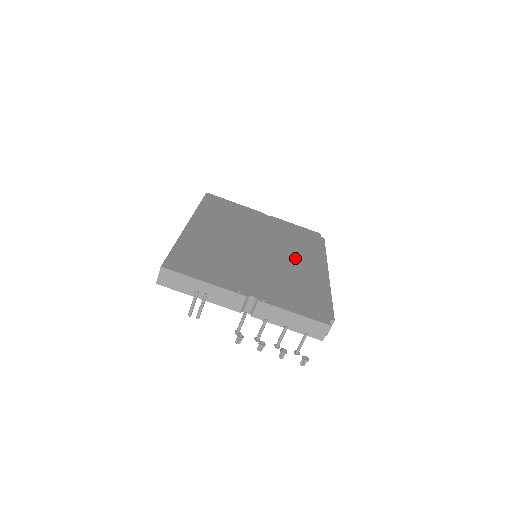
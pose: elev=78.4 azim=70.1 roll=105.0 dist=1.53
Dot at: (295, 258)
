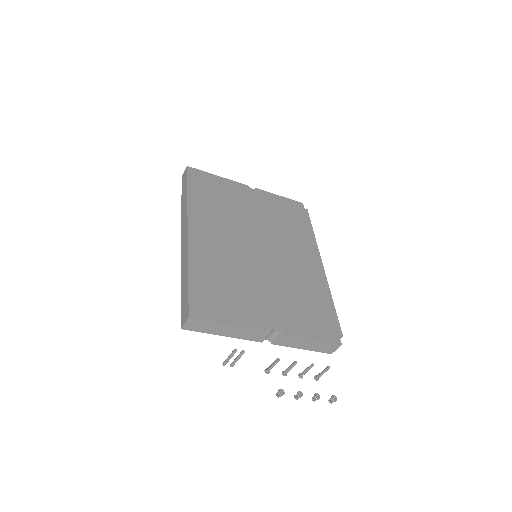
Dot at: (293, 254)
